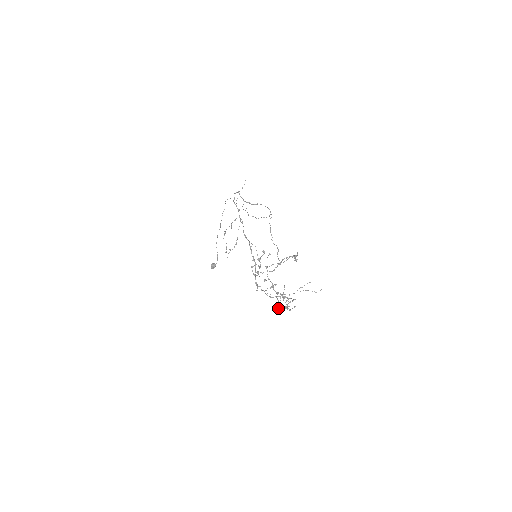
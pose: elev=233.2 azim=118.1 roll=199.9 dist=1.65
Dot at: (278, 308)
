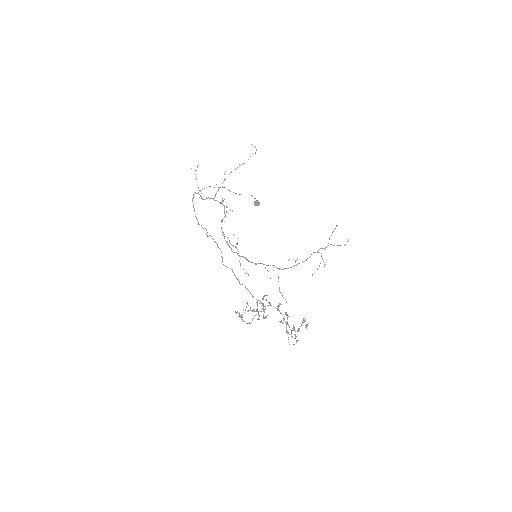
Dot at: (294, 330)
